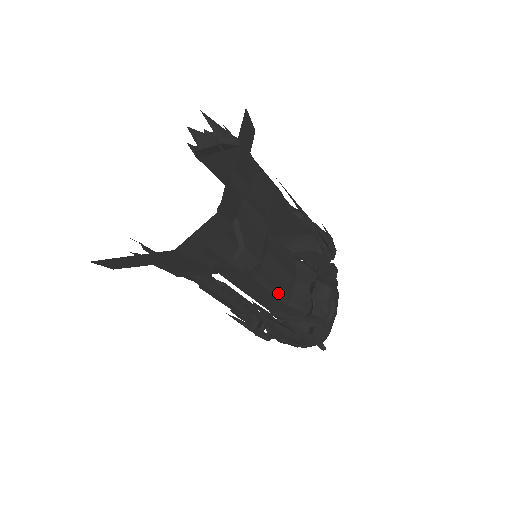
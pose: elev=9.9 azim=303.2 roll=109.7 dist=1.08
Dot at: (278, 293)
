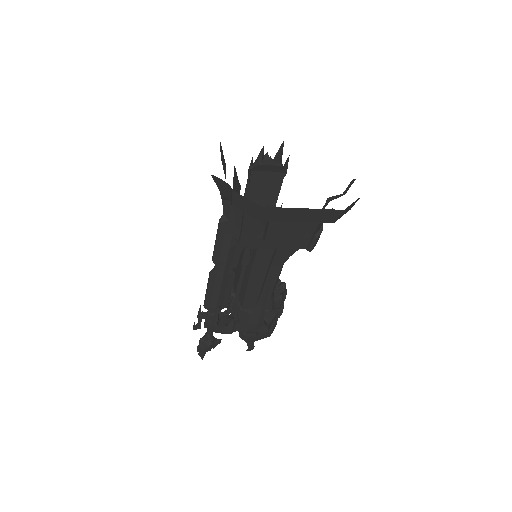
Dot at: occluded
